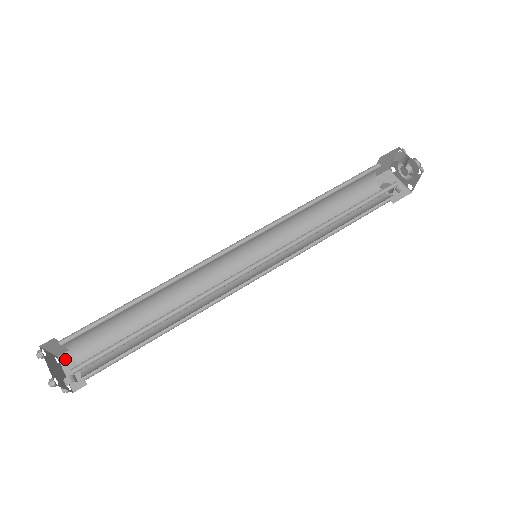
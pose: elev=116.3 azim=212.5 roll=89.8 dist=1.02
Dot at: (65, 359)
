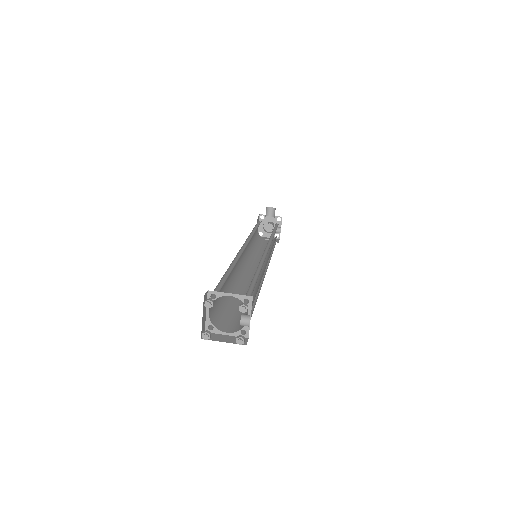
Dot at: occluded
